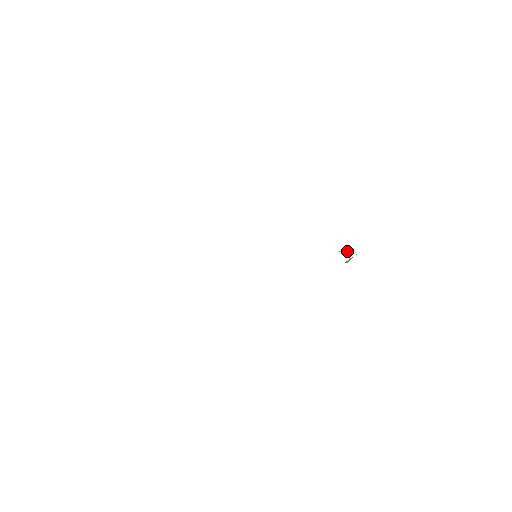
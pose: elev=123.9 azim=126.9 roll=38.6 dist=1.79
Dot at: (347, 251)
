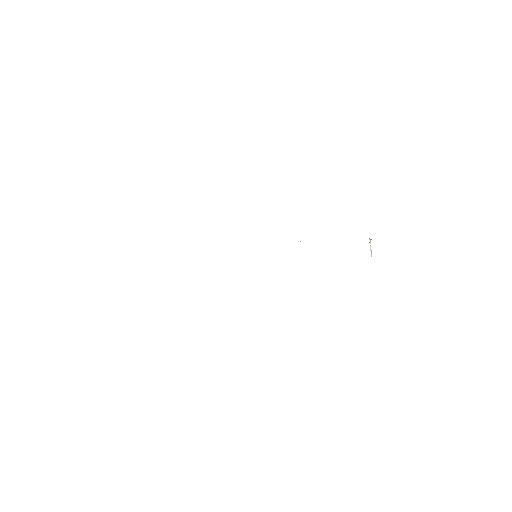
Dot at: (370, 240)
